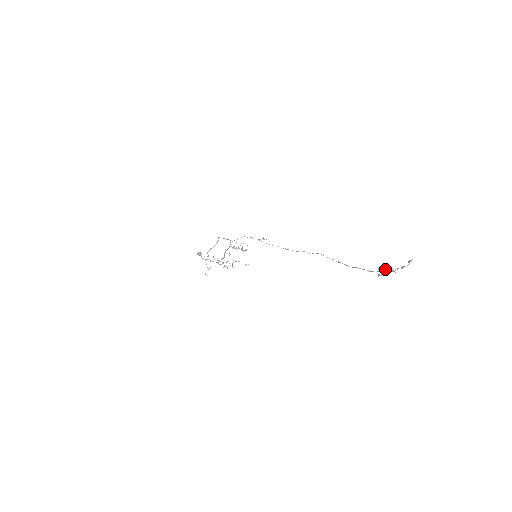
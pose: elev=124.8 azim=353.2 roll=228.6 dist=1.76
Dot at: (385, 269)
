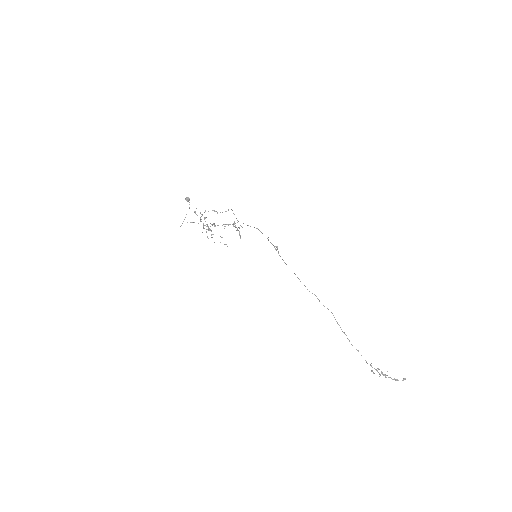
Dot at: occluded
